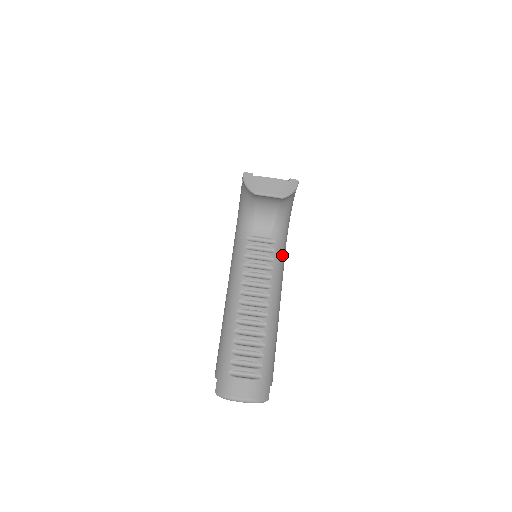
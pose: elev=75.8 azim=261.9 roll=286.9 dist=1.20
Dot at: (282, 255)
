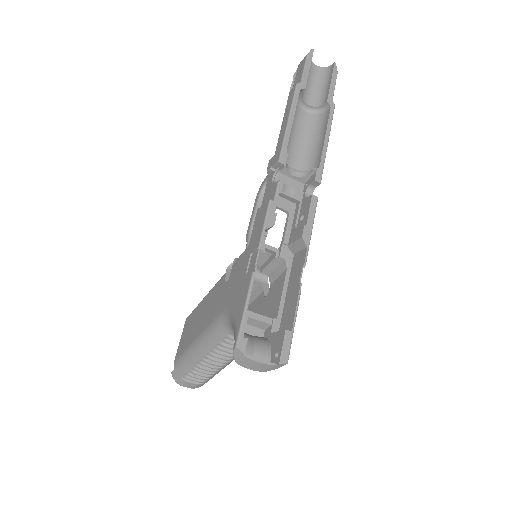
Dot at: occluded
